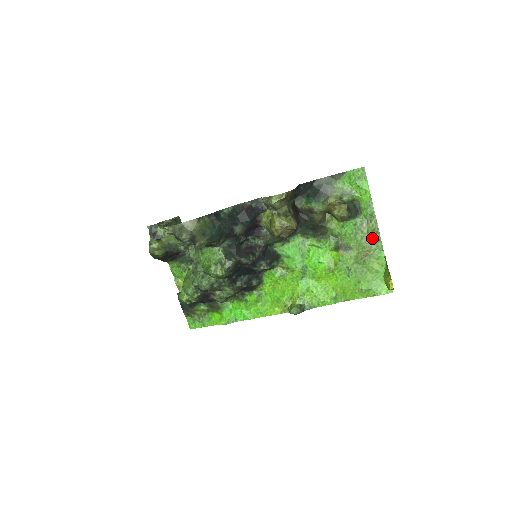
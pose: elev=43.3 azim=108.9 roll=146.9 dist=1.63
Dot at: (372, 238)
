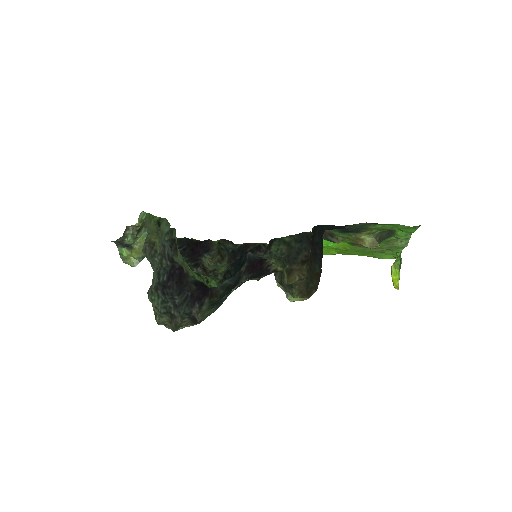
Dot at: (395, 246)
